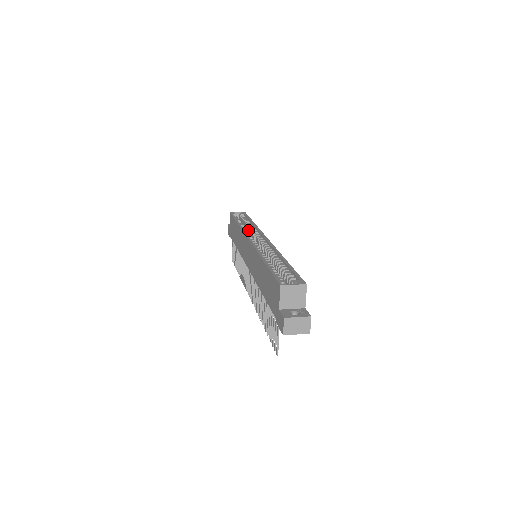
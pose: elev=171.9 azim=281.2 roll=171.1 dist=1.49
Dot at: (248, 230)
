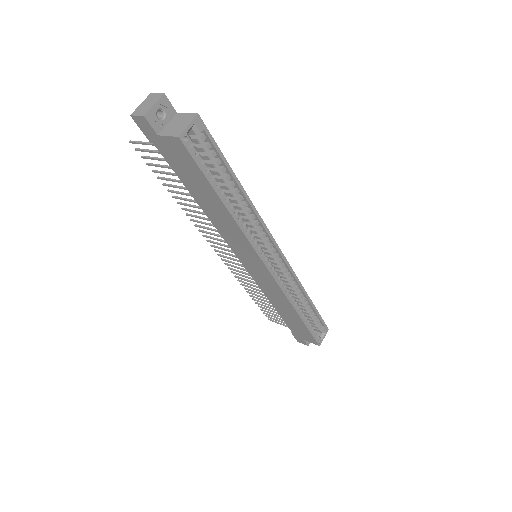
Dot at: (235, 204)
